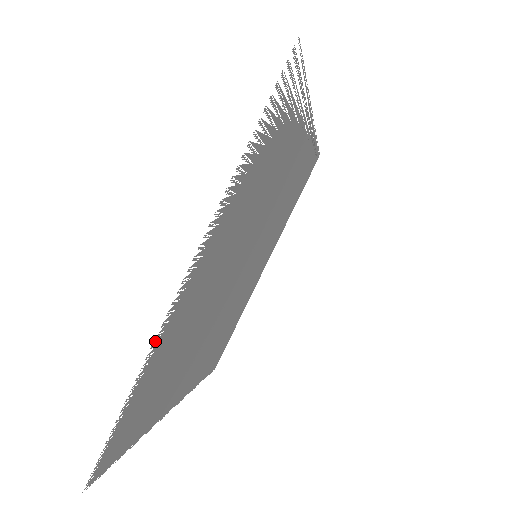
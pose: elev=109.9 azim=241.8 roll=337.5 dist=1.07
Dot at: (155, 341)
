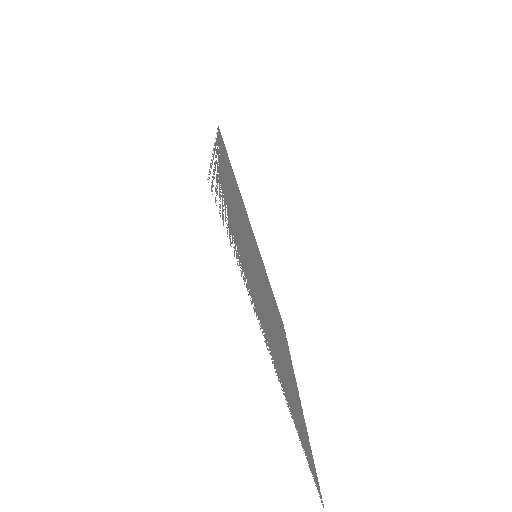
Dot at: occluded
